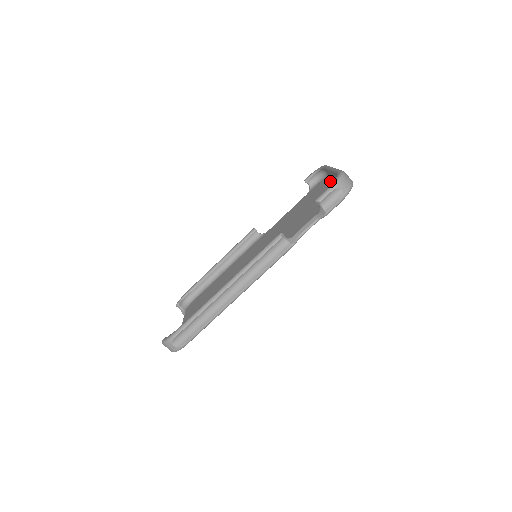
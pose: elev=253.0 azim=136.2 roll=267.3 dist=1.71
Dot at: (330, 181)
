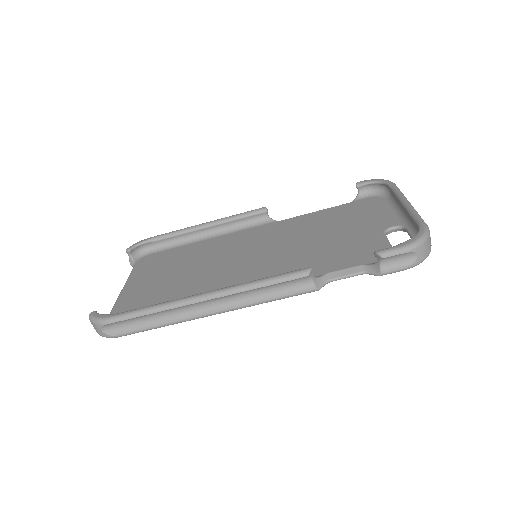
Dot at: (392, 211)
